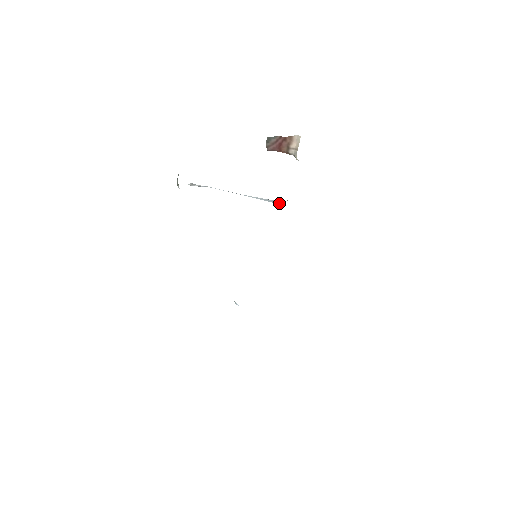
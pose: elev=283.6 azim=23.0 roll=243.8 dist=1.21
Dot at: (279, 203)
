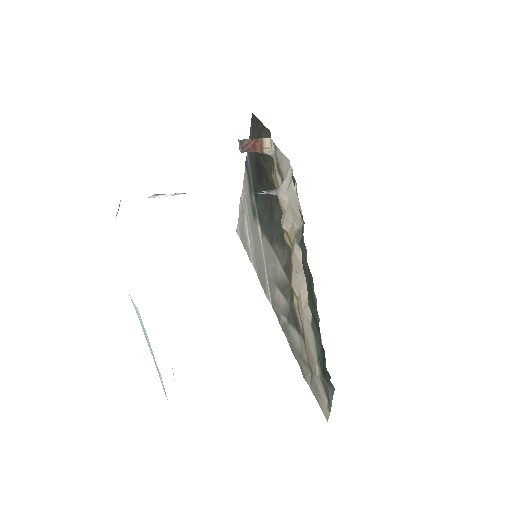
Dot at: (274, 190)
